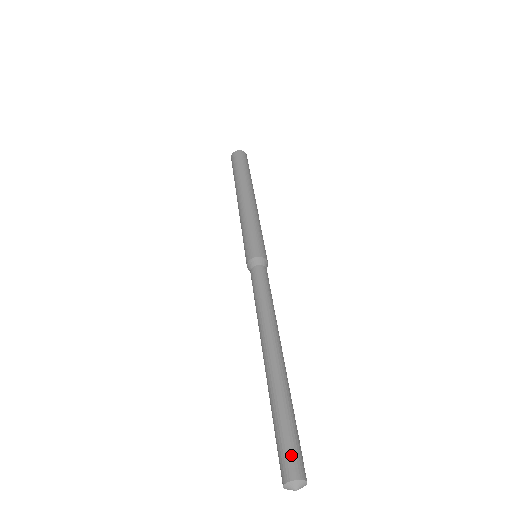
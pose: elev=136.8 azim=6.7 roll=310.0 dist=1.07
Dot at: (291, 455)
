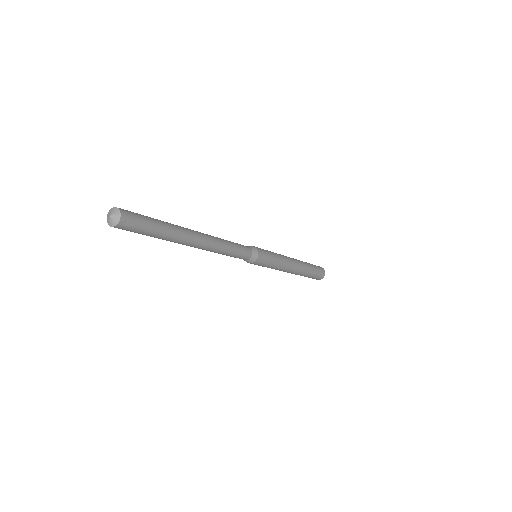
Dot at: (134, 213)
